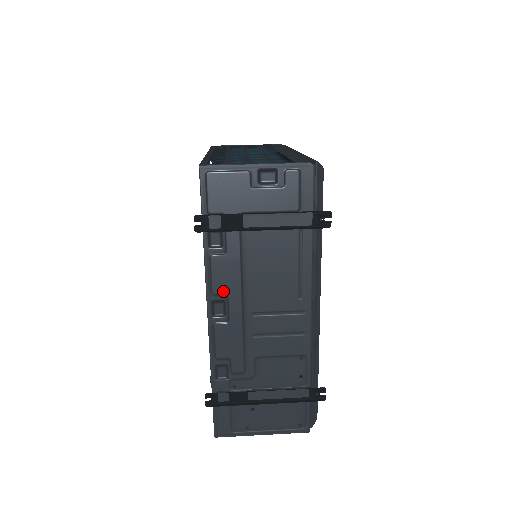
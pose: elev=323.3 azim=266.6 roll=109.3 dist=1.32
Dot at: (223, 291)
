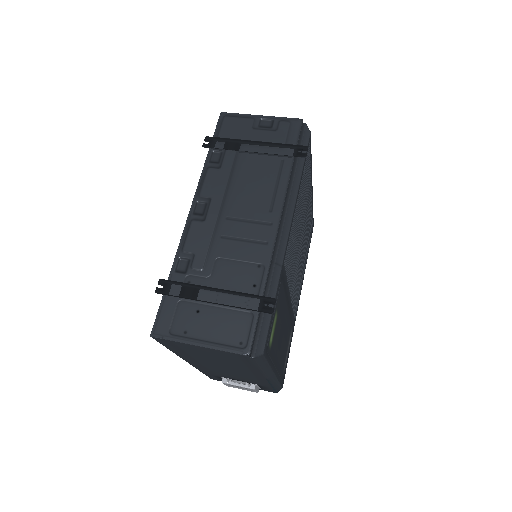
Dot at: (208, 195)
